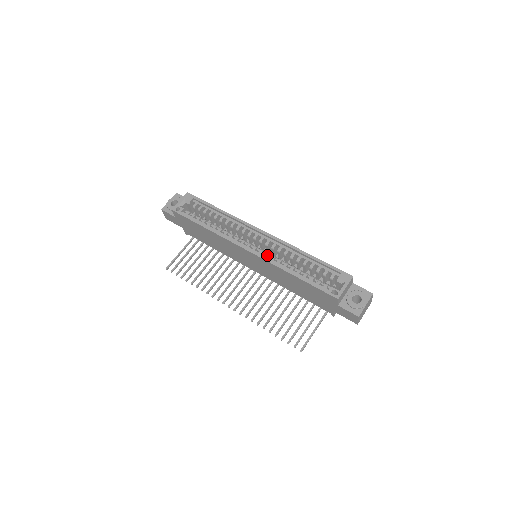
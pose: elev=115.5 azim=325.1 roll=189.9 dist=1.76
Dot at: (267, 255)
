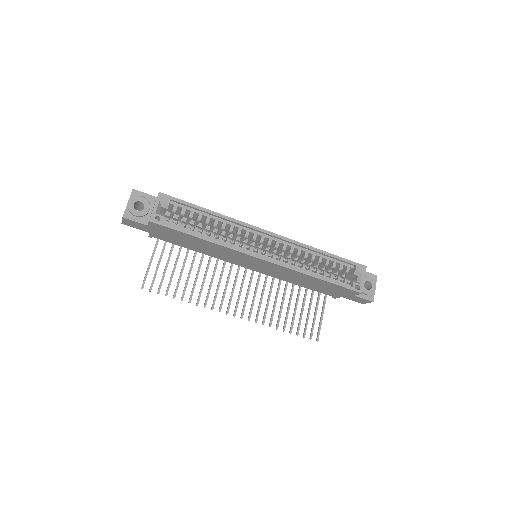
Dot at: occluded
